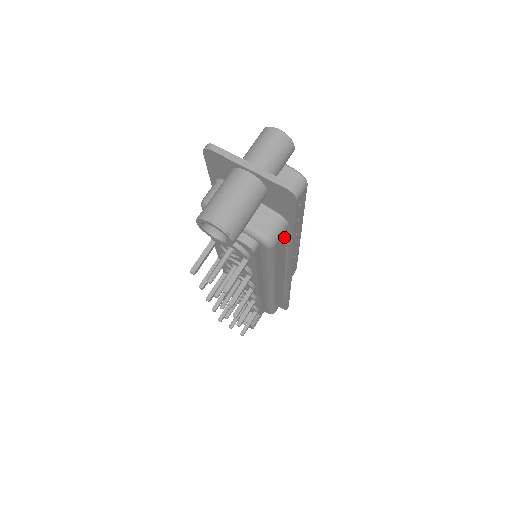
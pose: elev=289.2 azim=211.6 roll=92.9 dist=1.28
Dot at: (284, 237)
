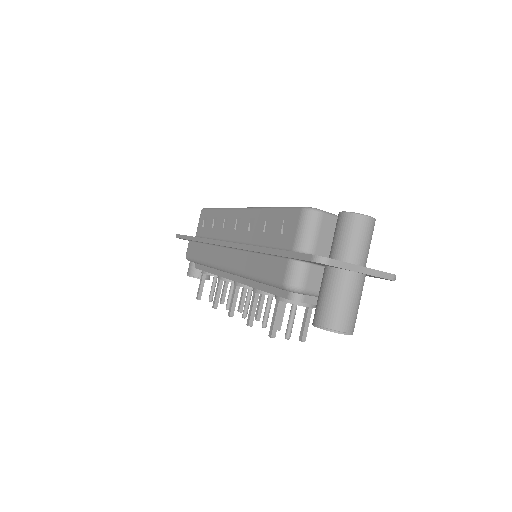
Dot at: occluded
